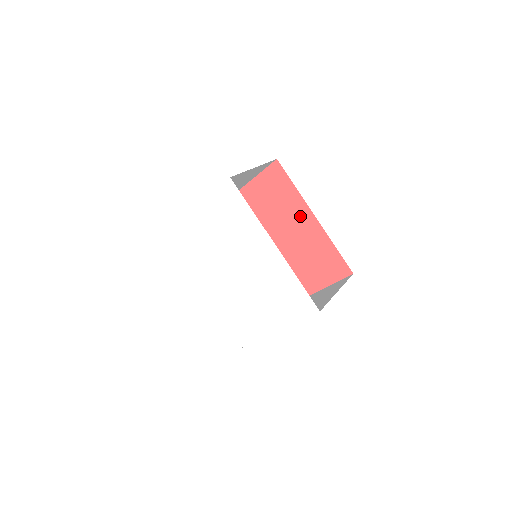
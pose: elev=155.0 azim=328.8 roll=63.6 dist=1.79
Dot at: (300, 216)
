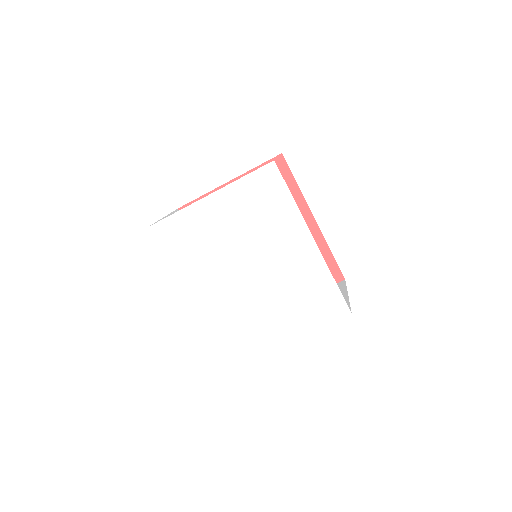
Dot at: occluded
